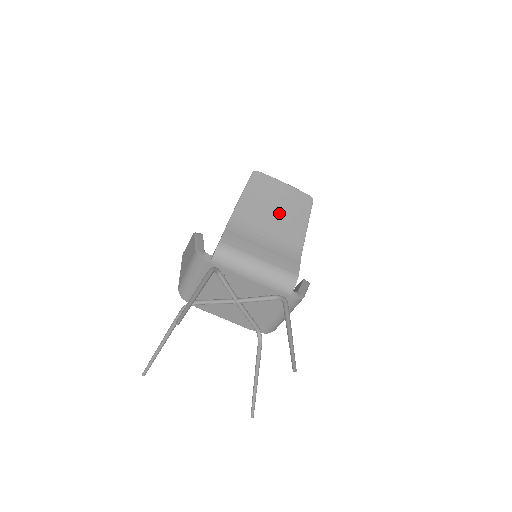
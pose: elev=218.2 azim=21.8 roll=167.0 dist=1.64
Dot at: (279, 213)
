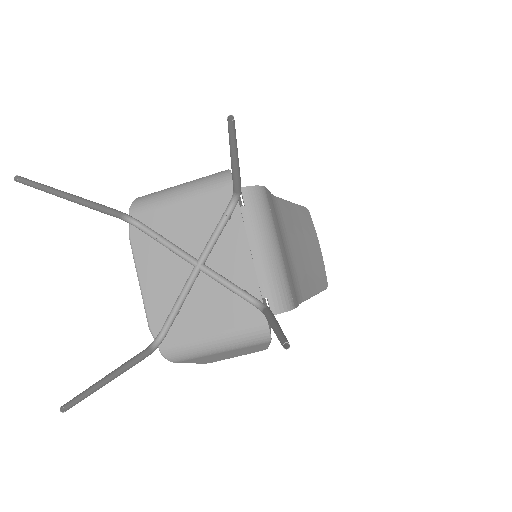
Dot at: (305, 253)
